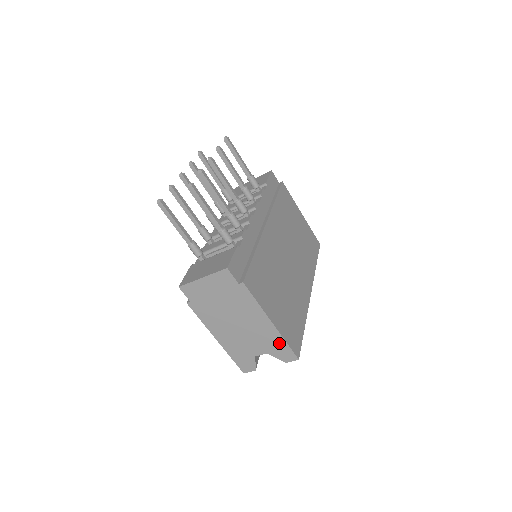
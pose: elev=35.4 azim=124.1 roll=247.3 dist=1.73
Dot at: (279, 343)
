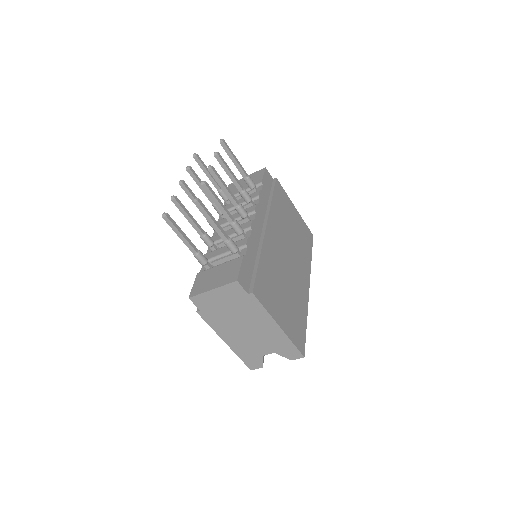
Dot at: (286, 344)
